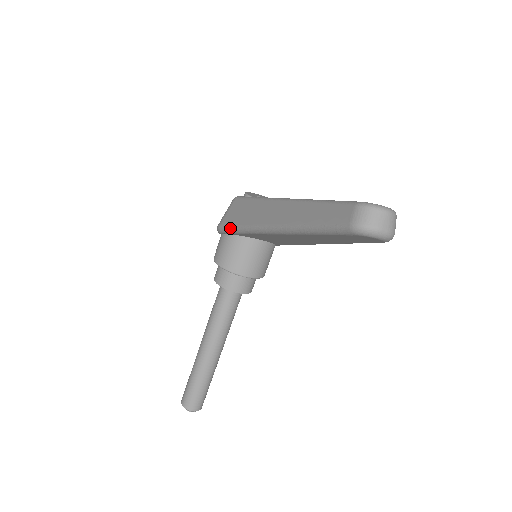
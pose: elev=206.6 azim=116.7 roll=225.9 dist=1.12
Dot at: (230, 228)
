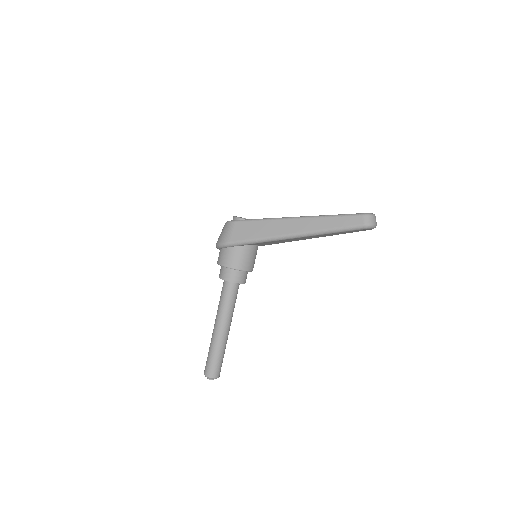
Dot at: (244, 242)
